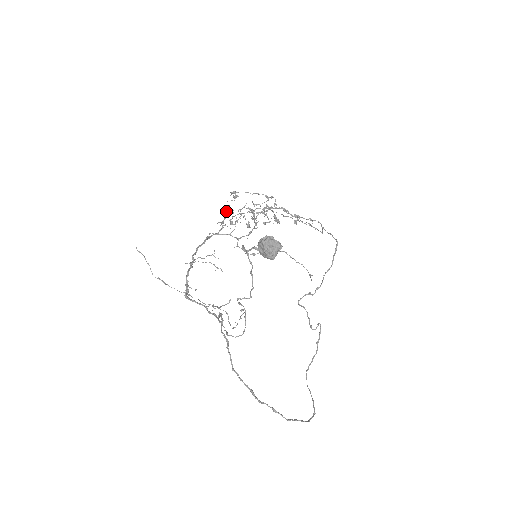
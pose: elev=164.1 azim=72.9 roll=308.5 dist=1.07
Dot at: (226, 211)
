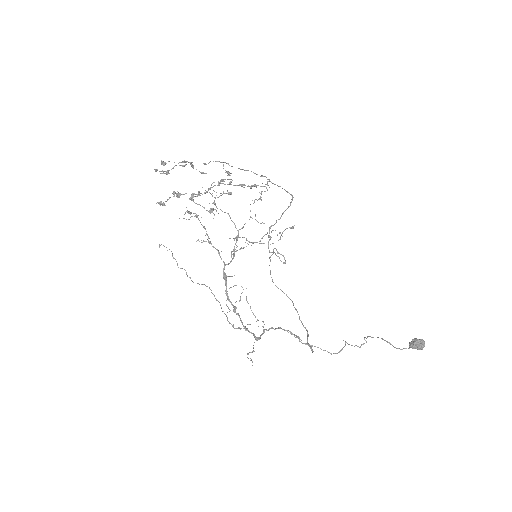
Dot at: (204, 228)
